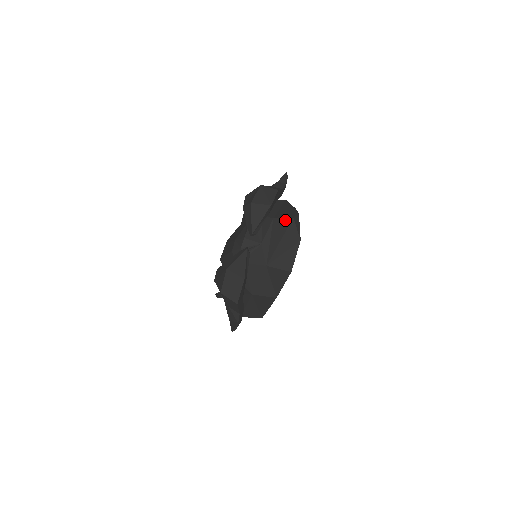
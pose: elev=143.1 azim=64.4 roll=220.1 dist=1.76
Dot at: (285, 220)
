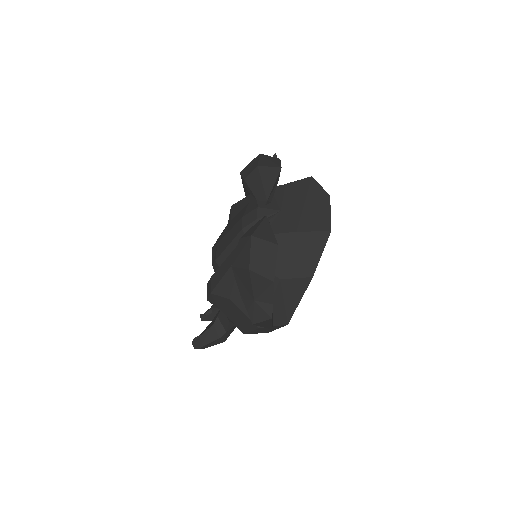
Dot at: (302, 181)
